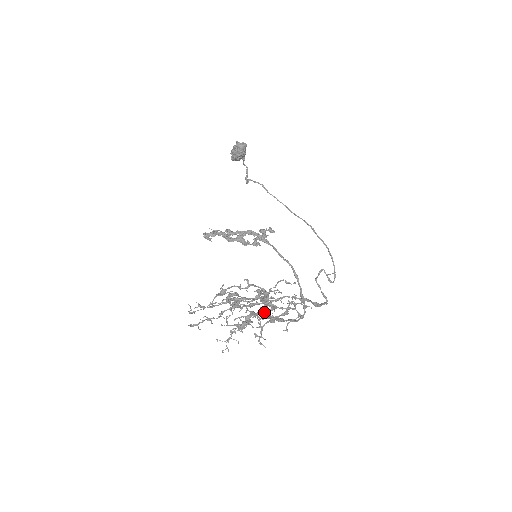
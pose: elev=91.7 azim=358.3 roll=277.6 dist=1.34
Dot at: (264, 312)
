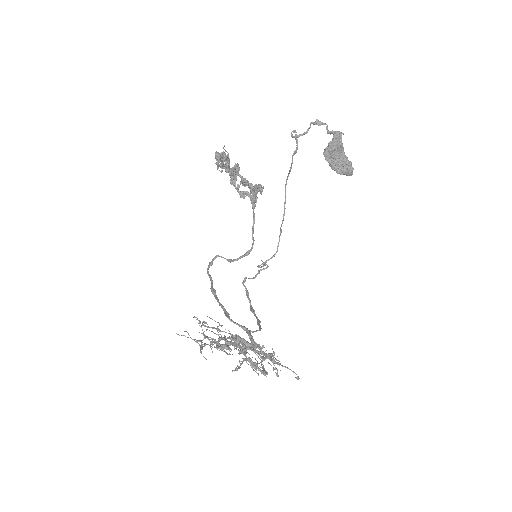
Dot at: occluded
